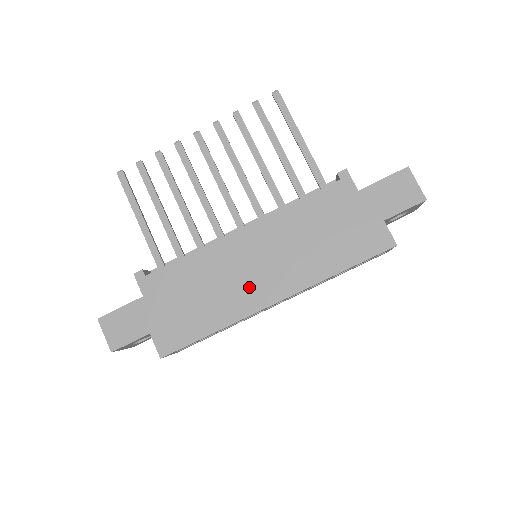
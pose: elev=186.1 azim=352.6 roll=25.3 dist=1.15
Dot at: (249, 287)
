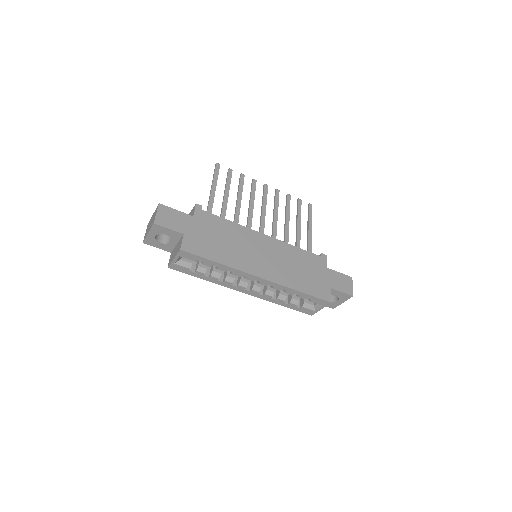
Dot at: (252, 260)
